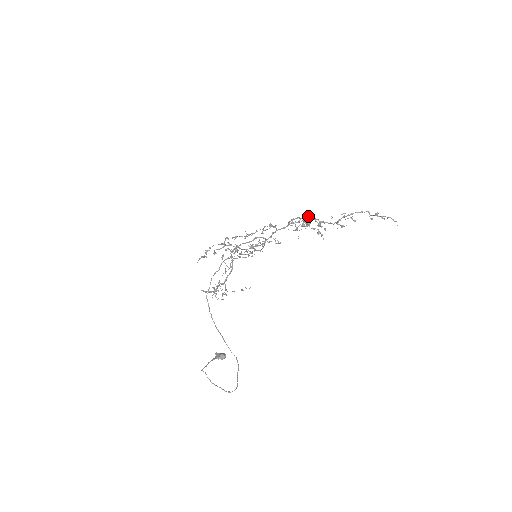
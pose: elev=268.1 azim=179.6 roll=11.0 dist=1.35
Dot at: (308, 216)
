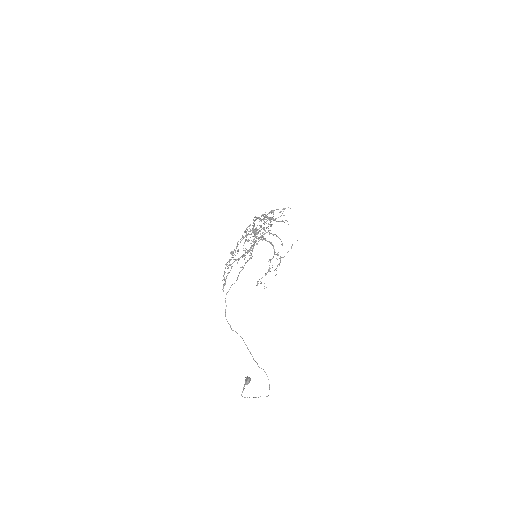
Dot at: (246, 231)
